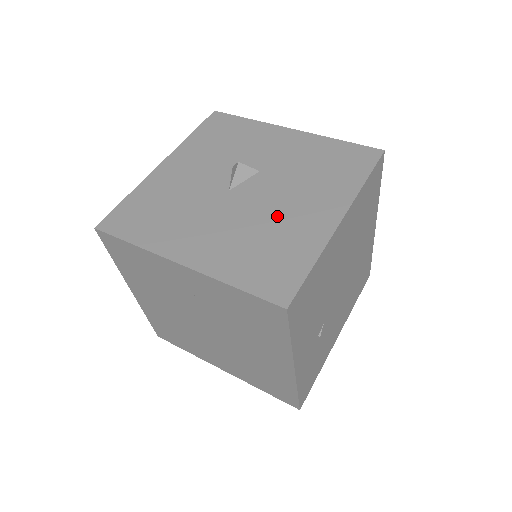
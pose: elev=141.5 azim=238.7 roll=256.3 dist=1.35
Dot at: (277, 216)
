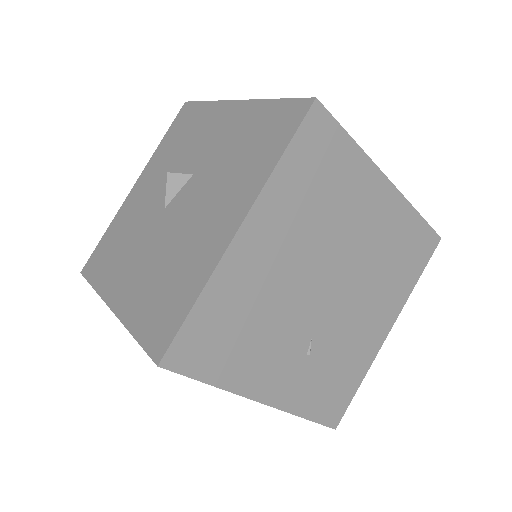
Dot at: (187, 236)
